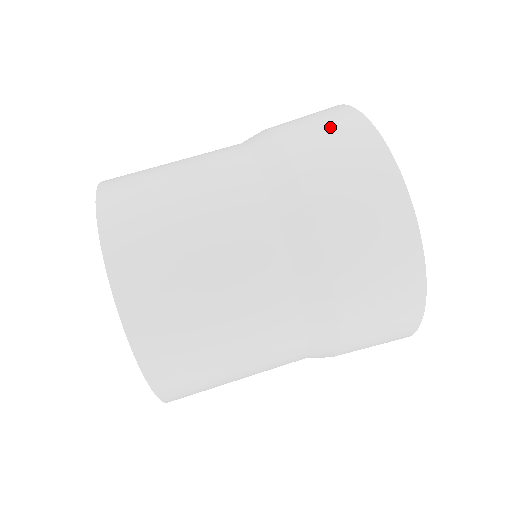
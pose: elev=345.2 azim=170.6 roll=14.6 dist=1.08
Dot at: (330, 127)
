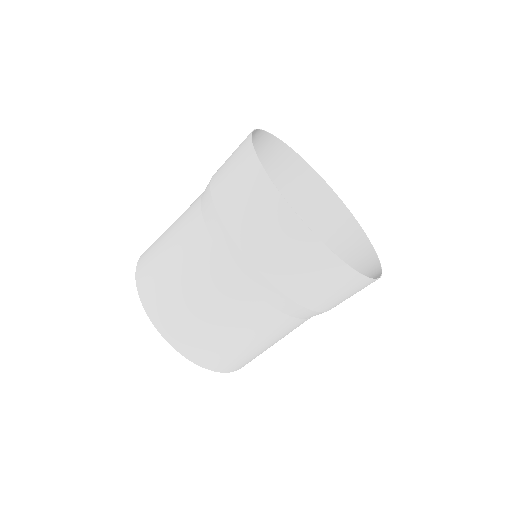
Dot at: (261, 154)
